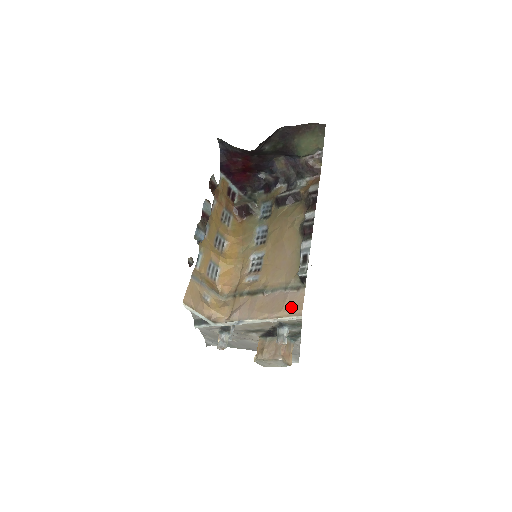
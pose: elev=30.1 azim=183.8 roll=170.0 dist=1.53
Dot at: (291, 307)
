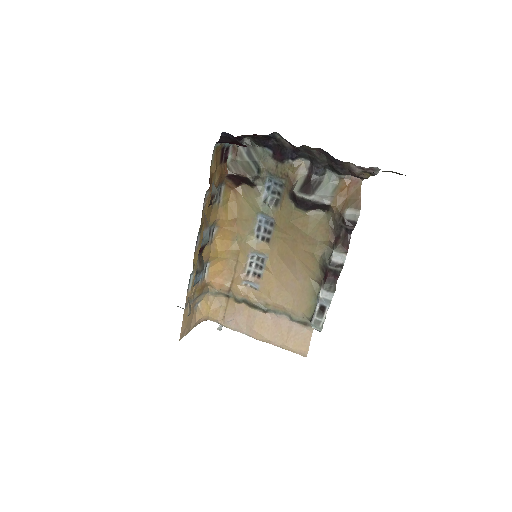
Dot at: (296, 344)
